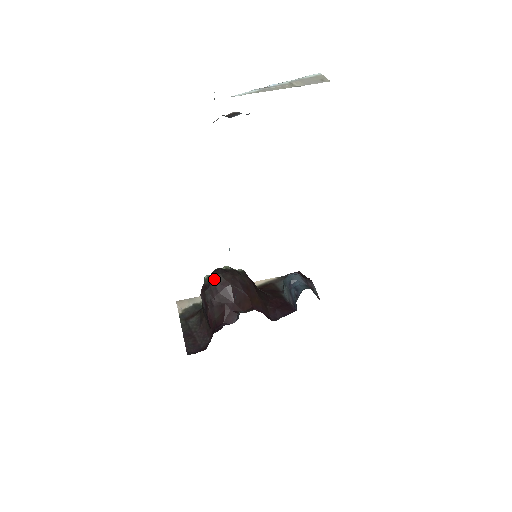
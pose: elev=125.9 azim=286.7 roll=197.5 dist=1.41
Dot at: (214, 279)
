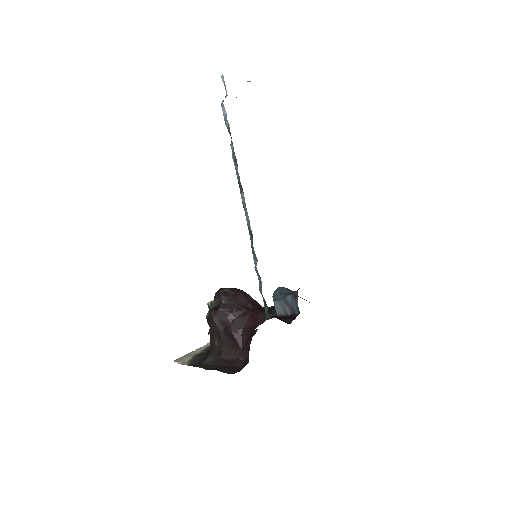
Dot at: (223, 294)
